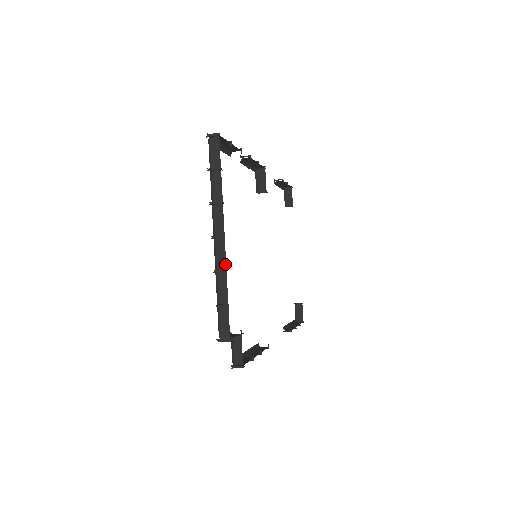
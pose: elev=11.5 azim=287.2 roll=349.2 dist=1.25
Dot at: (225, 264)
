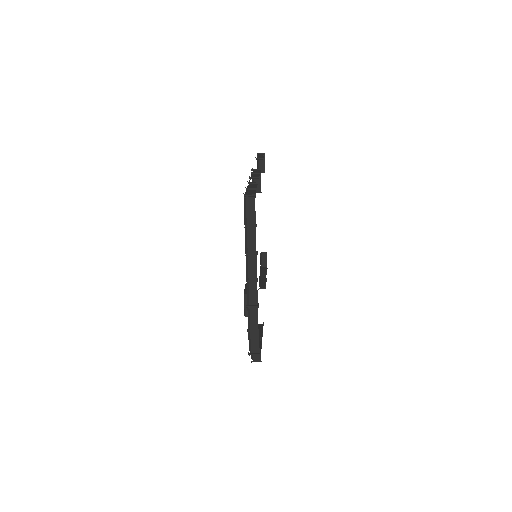
Dot at: (257, 301)
